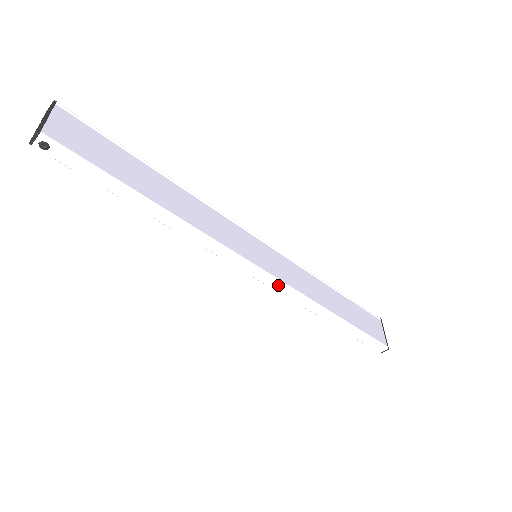
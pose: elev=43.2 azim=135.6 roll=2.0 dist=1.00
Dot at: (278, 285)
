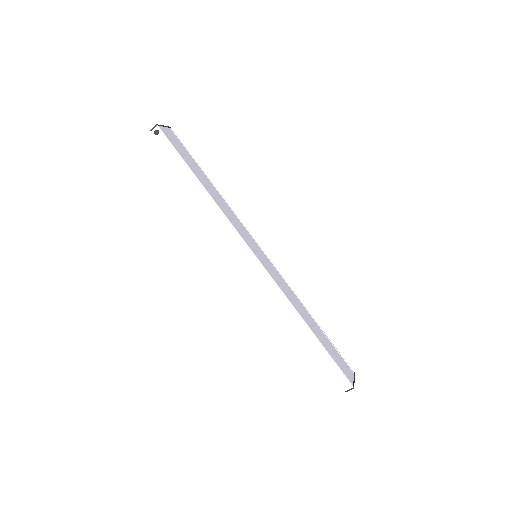
Dot at: (265, 275)
